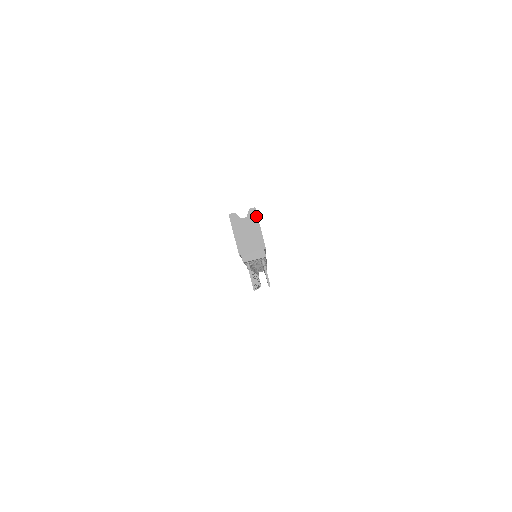
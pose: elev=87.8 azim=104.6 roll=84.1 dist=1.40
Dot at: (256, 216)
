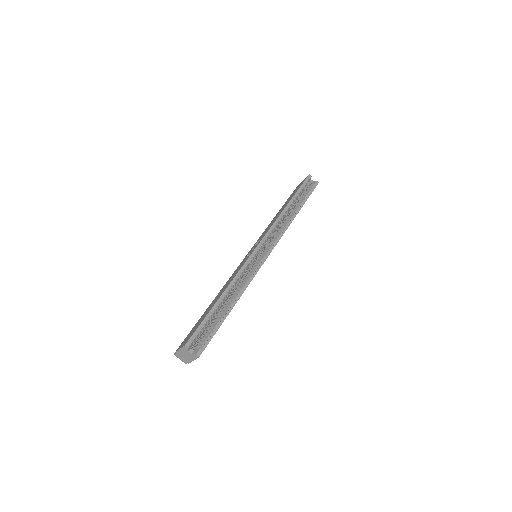
Dot at: (196, 358)
